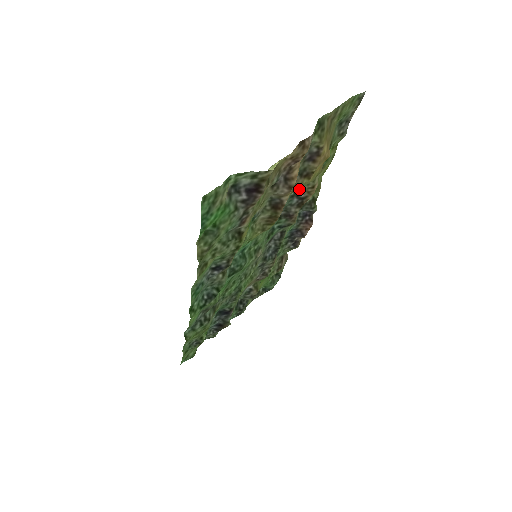
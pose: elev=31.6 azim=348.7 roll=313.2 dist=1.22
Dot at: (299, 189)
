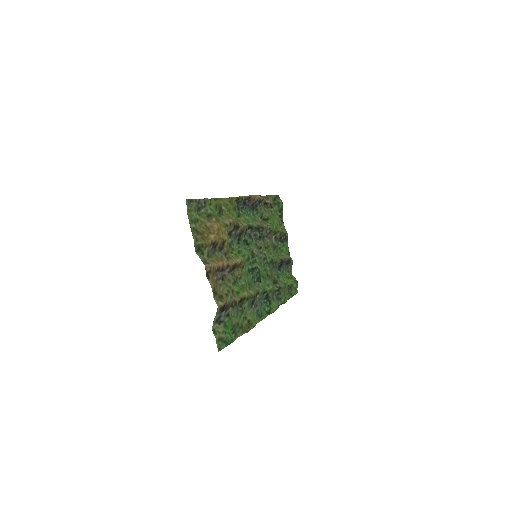
Dot at: (228, 233)
